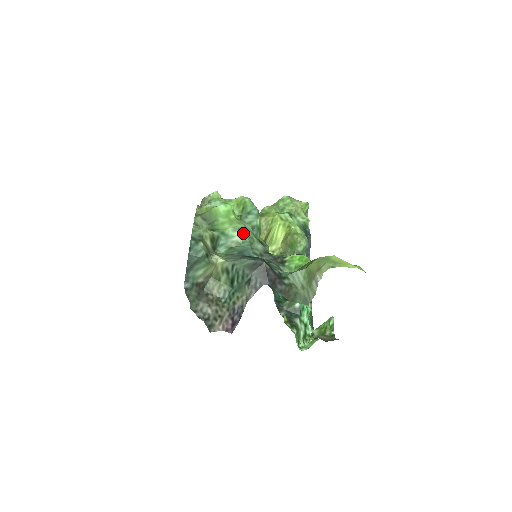
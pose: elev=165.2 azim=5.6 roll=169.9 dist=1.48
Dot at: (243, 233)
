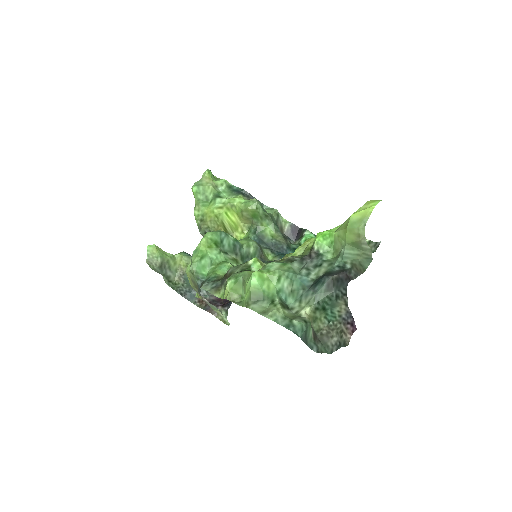
Dot at: (284, 274)
